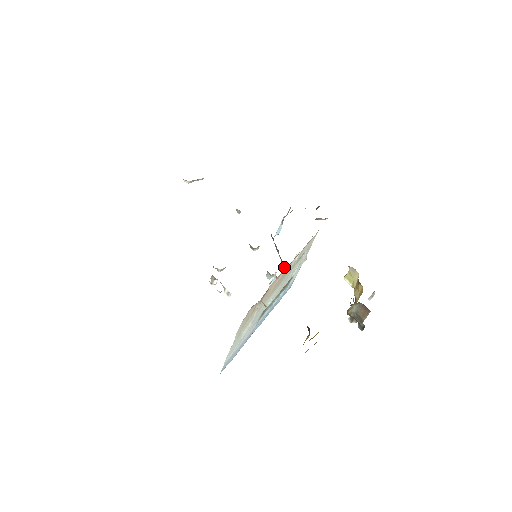
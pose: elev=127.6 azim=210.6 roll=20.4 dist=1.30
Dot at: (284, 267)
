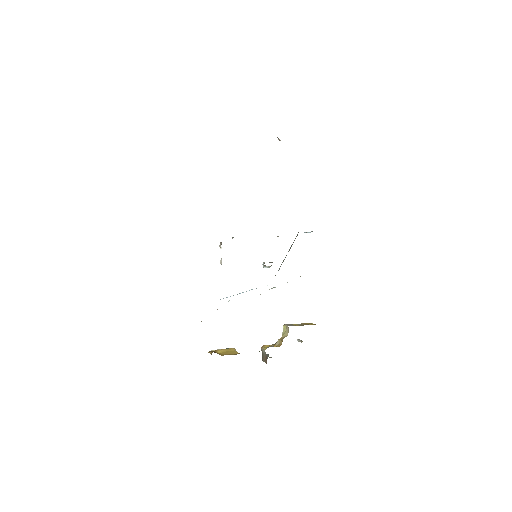
Dot at: occluded
